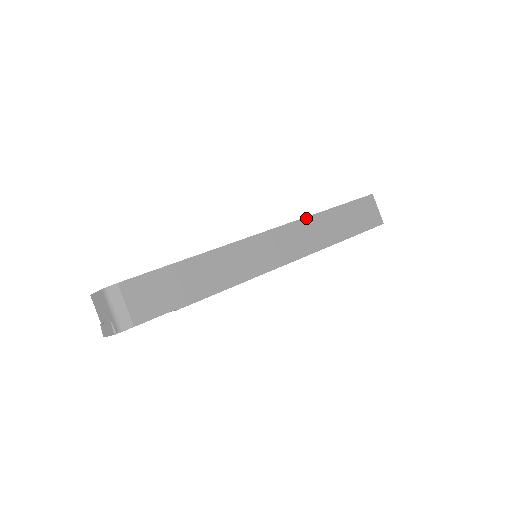
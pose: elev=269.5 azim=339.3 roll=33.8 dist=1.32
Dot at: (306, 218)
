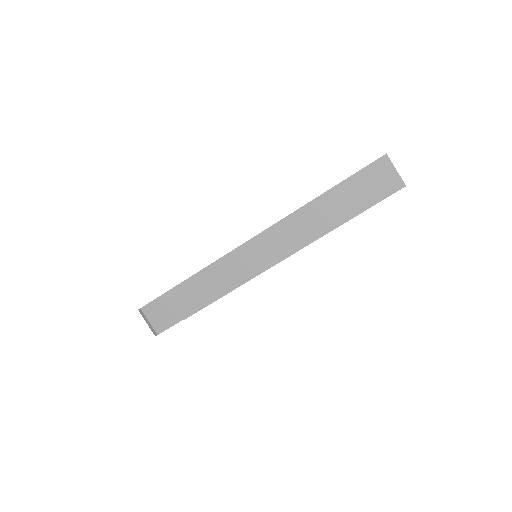
Dot at: (292, 214)
